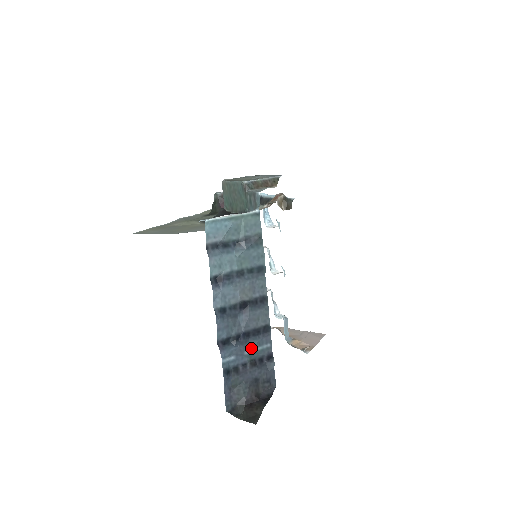
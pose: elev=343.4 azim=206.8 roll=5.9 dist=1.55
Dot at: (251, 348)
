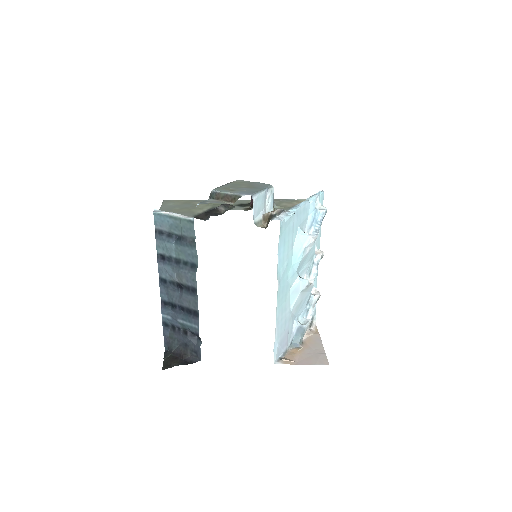
Dot at: (183, 320)
